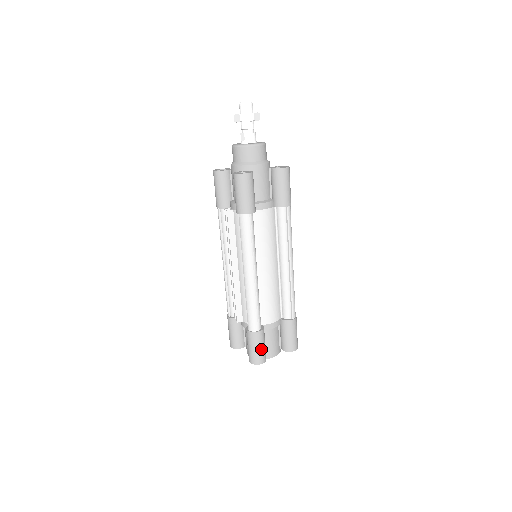
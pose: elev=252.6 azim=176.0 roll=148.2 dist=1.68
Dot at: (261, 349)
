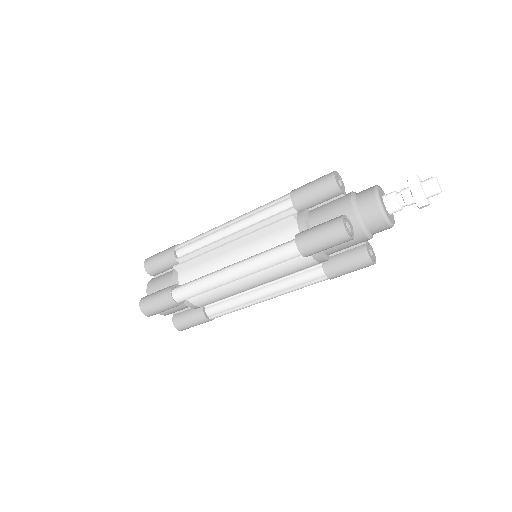
Dot at: (160, 310)
